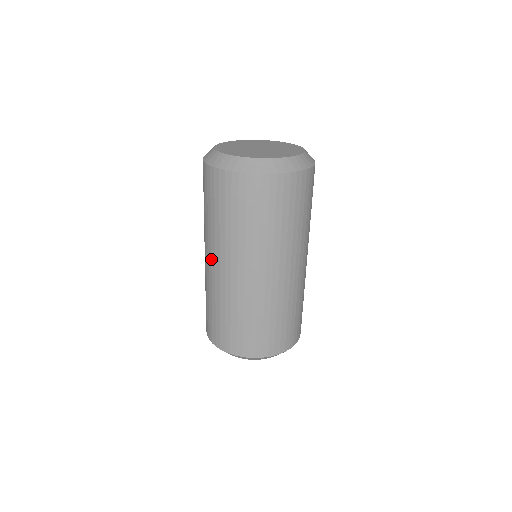
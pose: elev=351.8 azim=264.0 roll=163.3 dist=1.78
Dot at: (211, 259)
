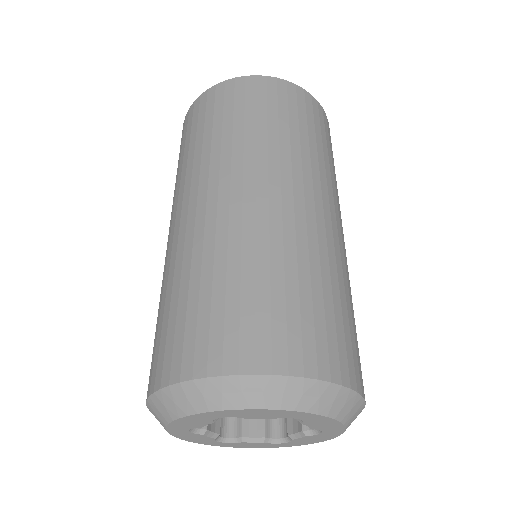
Dot at: (176, 214)
